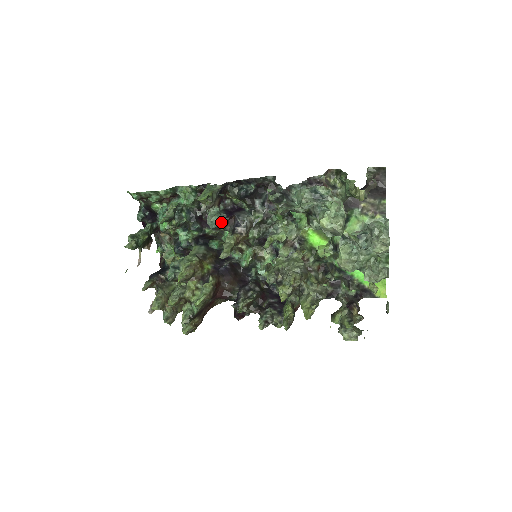
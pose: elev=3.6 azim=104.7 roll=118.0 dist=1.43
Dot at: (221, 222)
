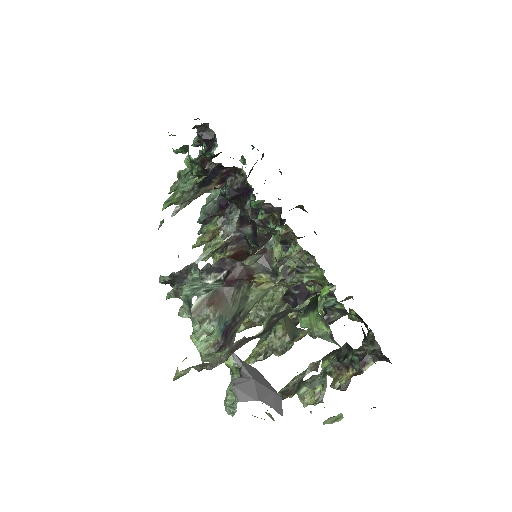
Dot at: (205, 219)
